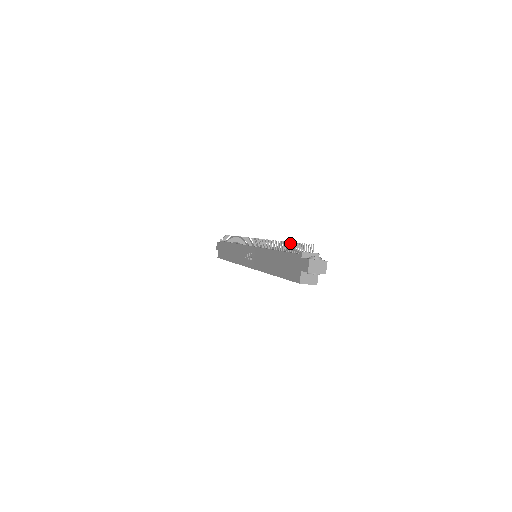
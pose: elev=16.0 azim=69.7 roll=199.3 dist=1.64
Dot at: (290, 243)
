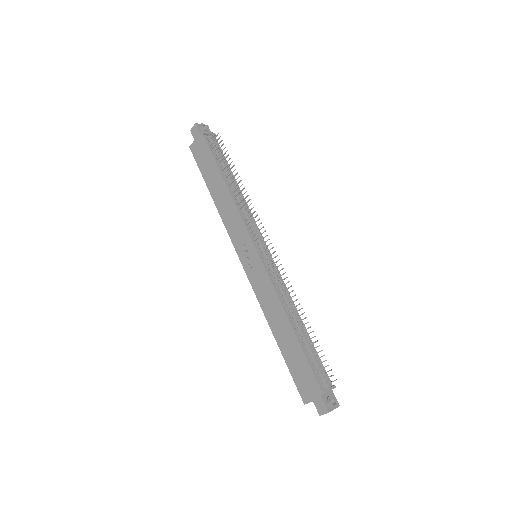
Dot at: (310, 327)
